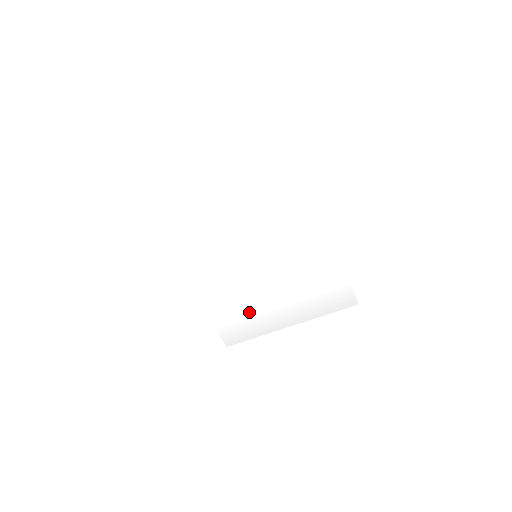
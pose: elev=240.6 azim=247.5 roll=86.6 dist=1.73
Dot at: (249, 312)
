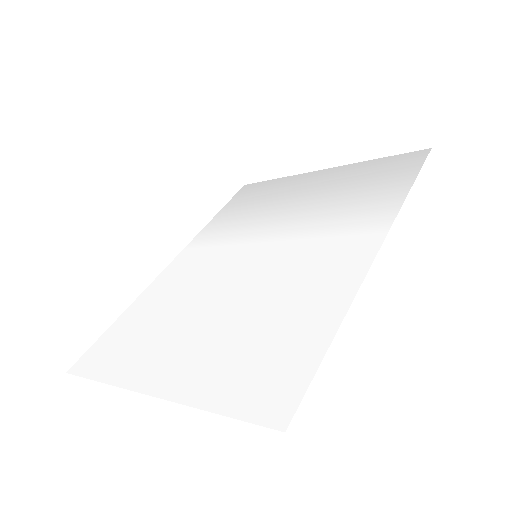
Dot at: (263, 203)
